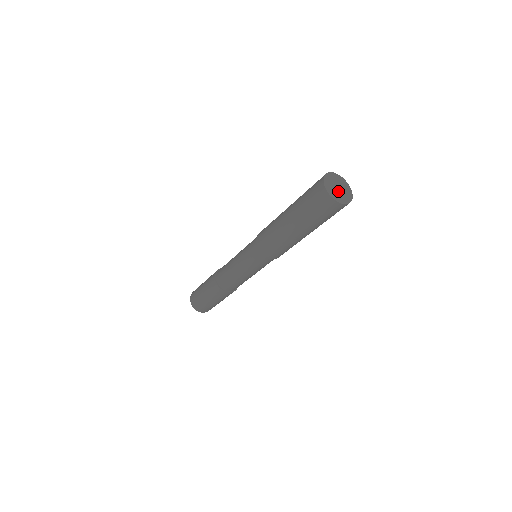
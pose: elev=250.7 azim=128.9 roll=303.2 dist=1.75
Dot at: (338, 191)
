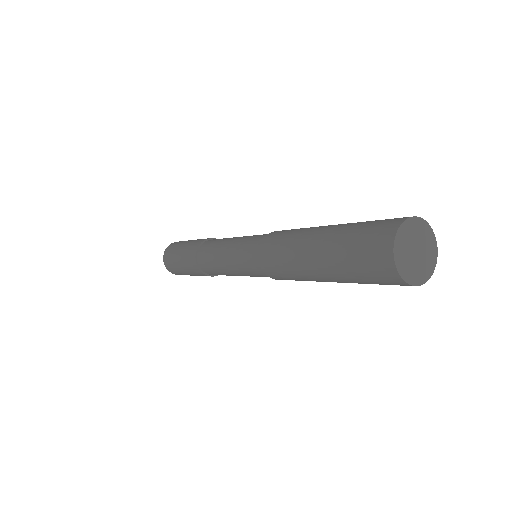
Dot at: (413, 257)
